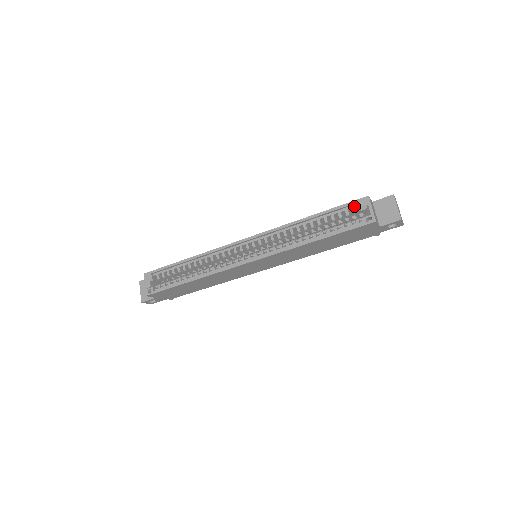
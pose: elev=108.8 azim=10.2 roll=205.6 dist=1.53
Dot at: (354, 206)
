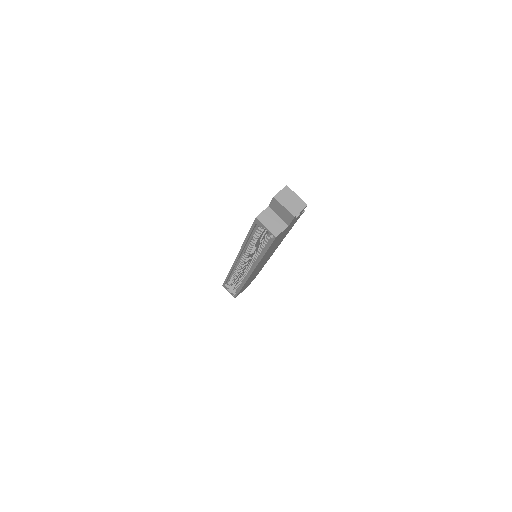
Dot at: occluded
